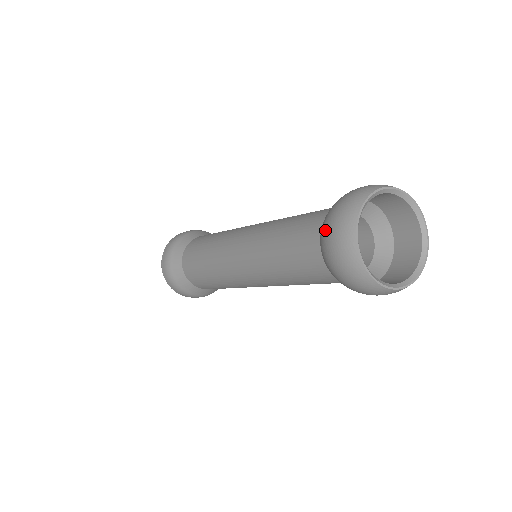
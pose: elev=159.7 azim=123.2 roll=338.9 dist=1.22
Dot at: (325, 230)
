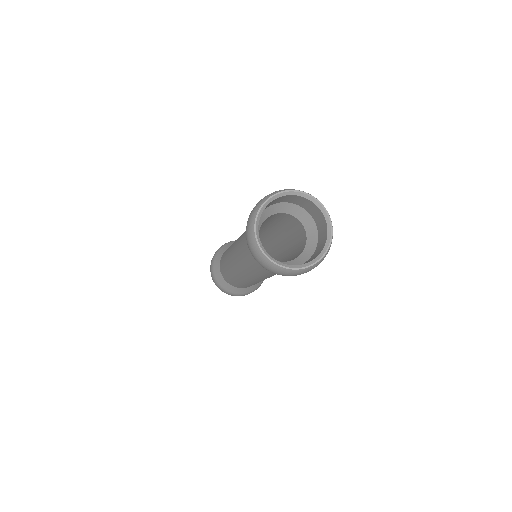
Dot at: occluded
